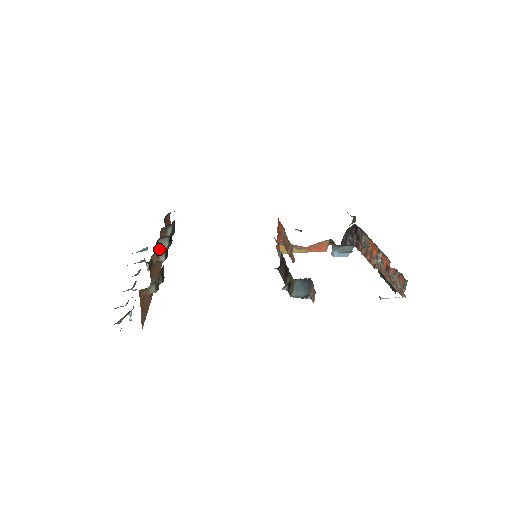
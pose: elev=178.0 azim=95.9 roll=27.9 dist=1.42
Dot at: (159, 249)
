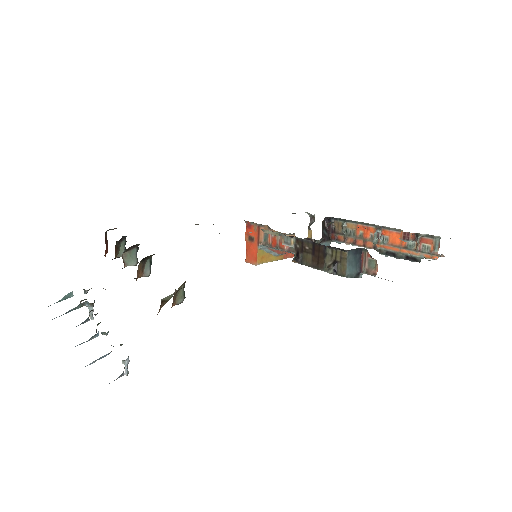
Dot at: occluded
